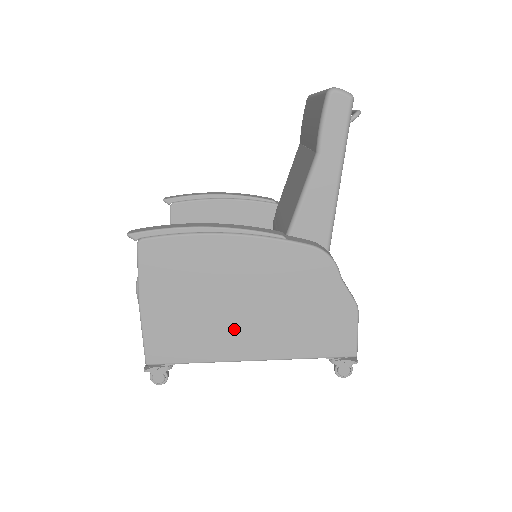
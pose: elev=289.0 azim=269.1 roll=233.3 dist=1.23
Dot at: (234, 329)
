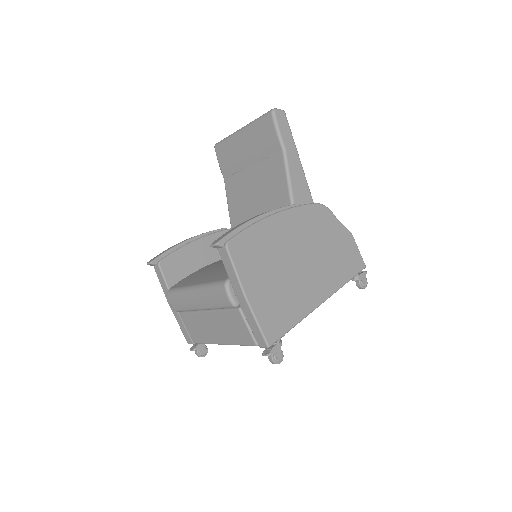
Dot at: (305, 284)
